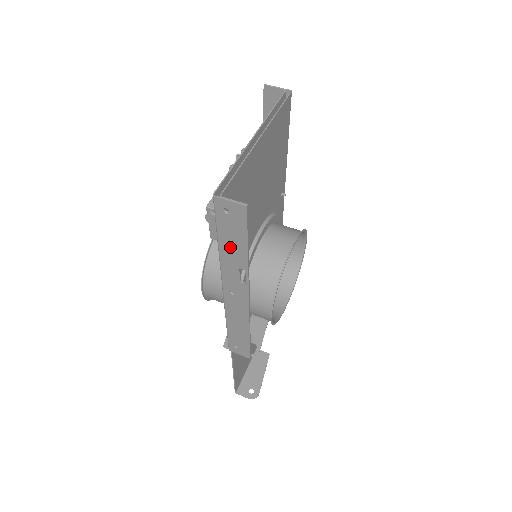
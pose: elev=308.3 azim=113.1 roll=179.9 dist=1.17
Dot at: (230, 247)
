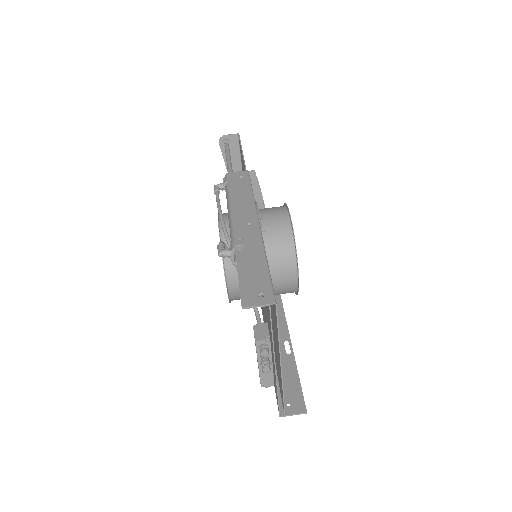
Dot at: (283, 373)
